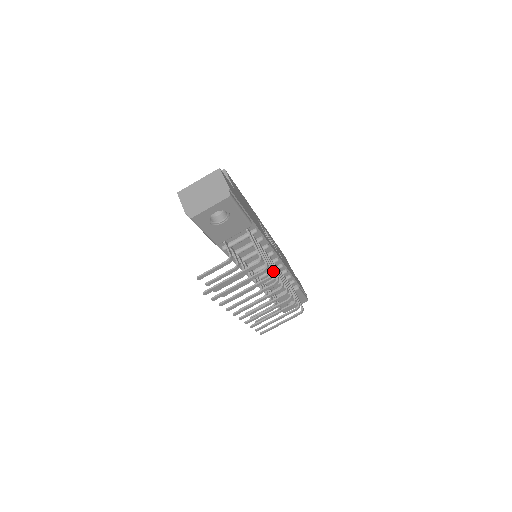
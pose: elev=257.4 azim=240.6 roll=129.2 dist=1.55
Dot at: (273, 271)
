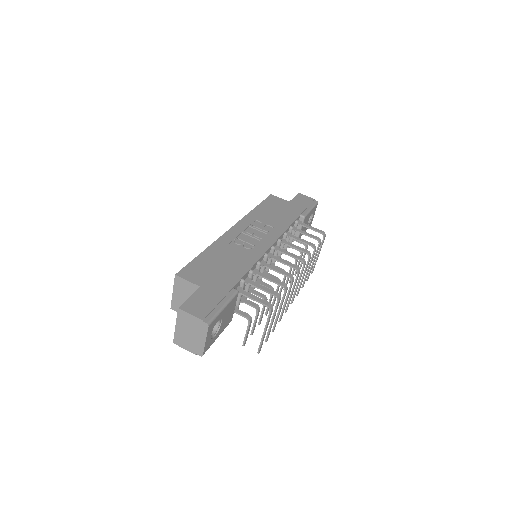
Dot at: (283, 284)
